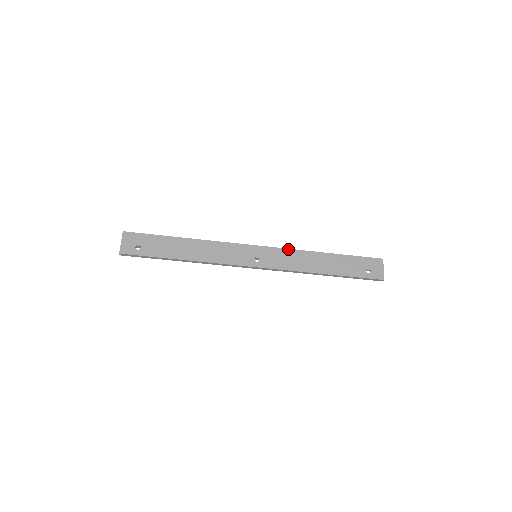
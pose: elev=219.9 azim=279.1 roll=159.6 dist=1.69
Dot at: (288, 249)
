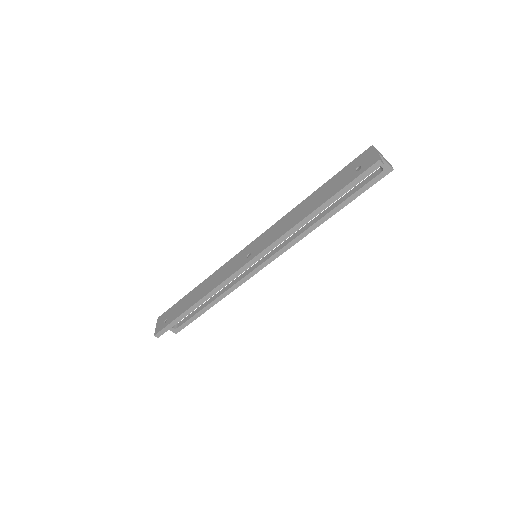
Dot at: (274, 224)
